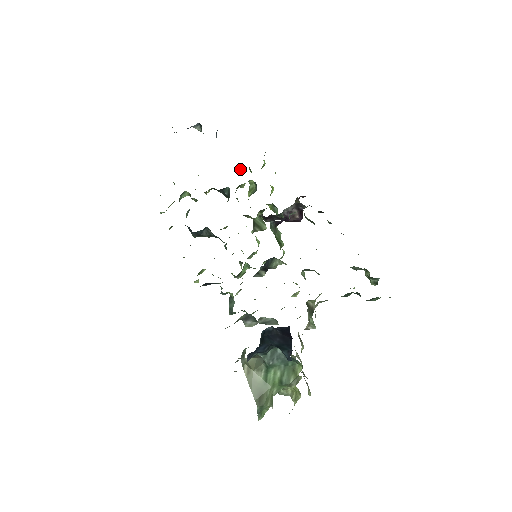
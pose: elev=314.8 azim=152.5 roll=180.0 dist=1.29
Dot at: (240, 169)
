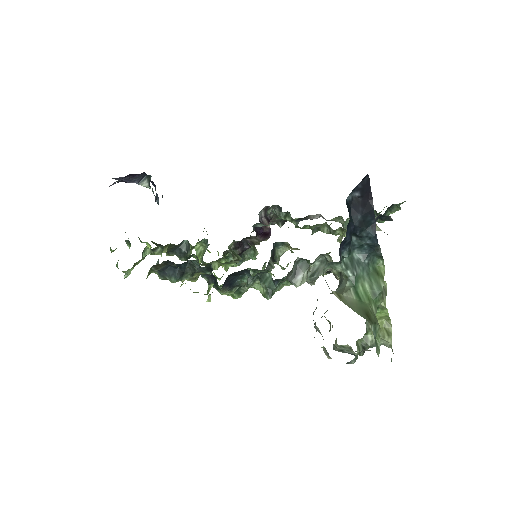
Dot at: occluded
